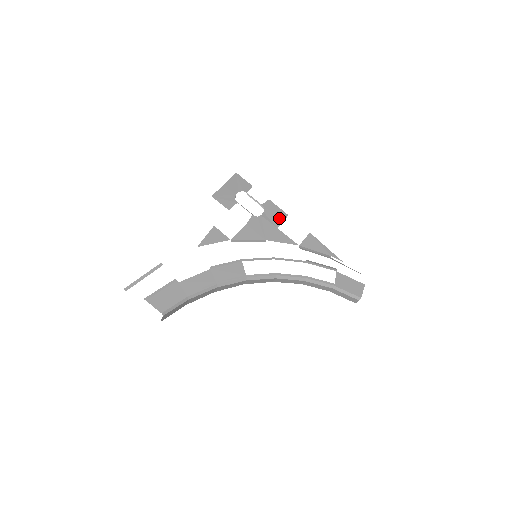
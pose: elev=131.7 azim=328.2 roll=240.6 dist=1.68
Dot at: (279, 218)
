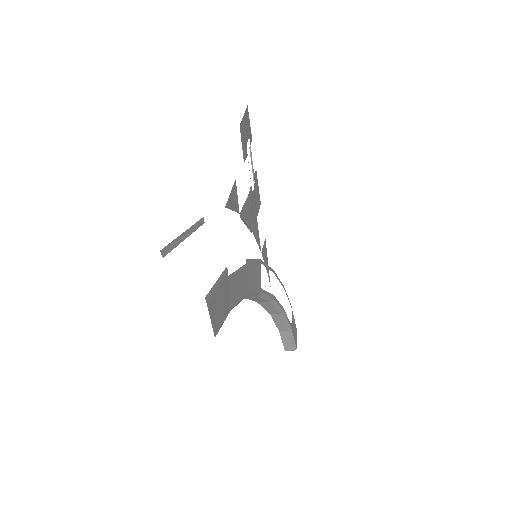
Dot at: (258, 203)
